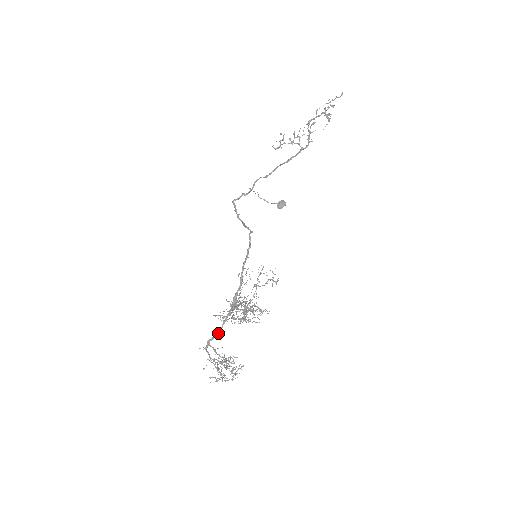
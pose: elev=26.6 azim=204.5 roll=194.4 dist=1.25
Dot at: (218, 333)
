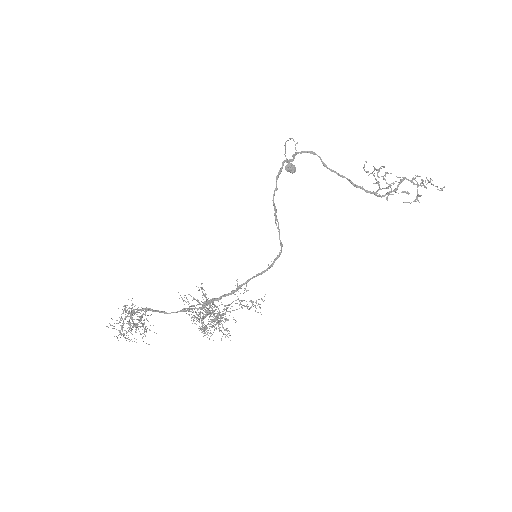
Dot at: (168, 313)
